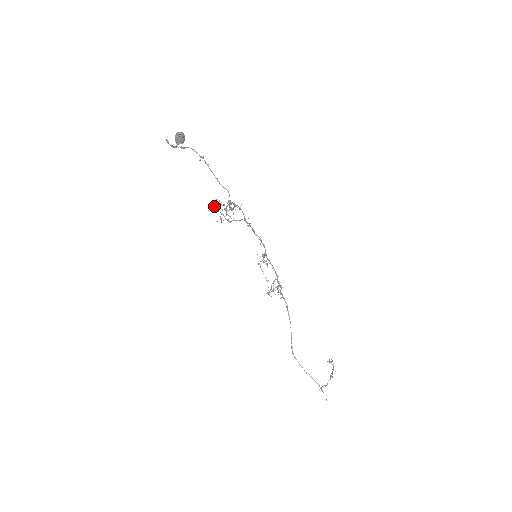
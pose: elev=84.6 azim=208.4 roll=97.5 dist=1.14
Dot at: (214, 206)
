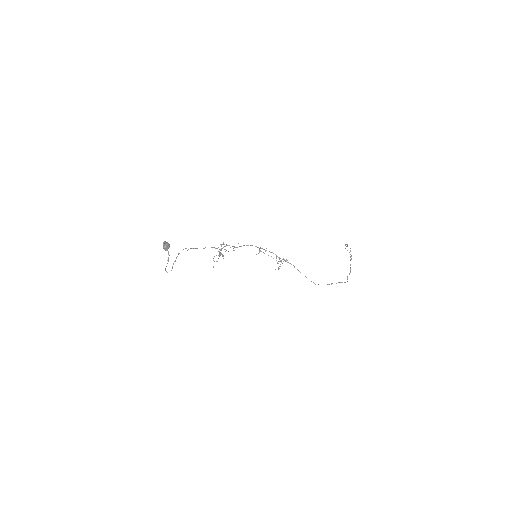
Dot at: occluded
